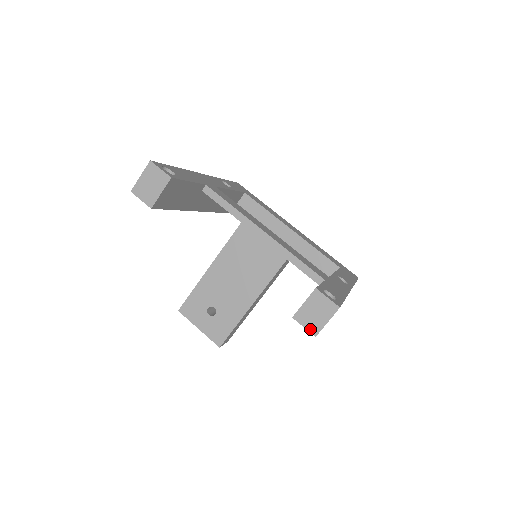
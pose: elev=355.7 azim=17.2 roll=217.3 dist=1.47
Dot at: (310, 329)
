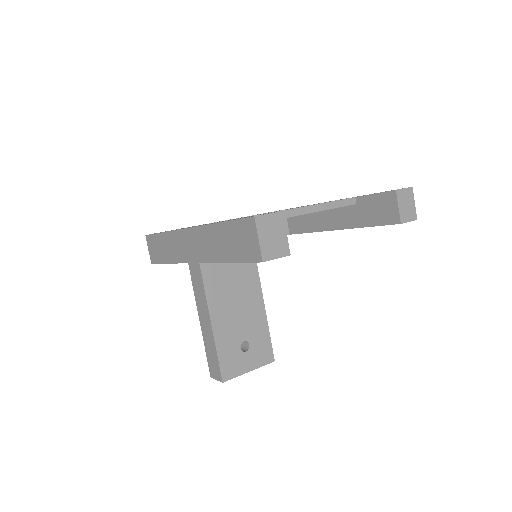
Dot at: (412, 219)
